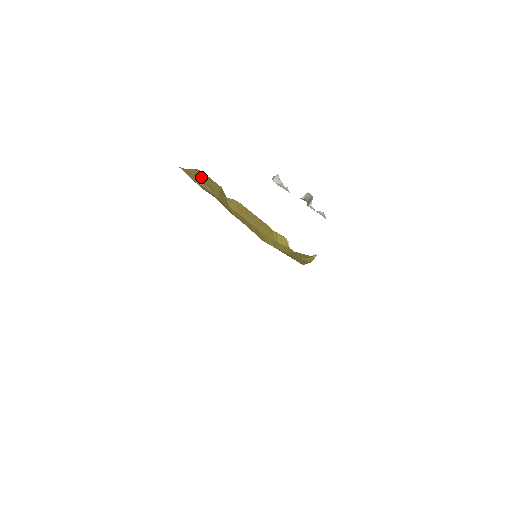
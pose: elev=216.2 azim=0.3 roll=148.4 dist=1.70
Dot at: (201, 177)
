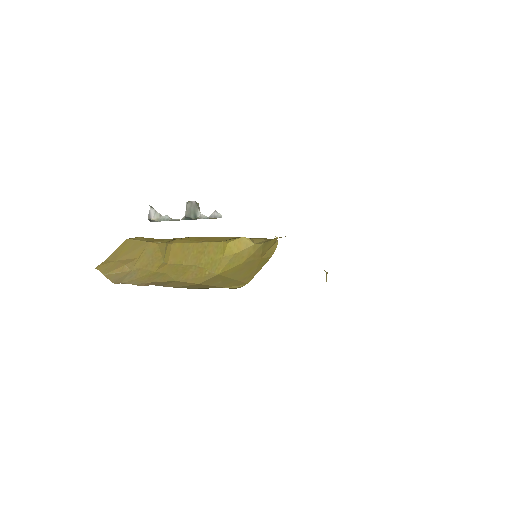
Dot at: (123, 254)
